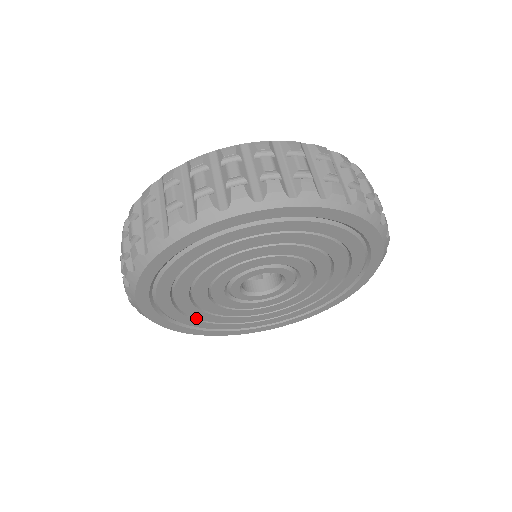
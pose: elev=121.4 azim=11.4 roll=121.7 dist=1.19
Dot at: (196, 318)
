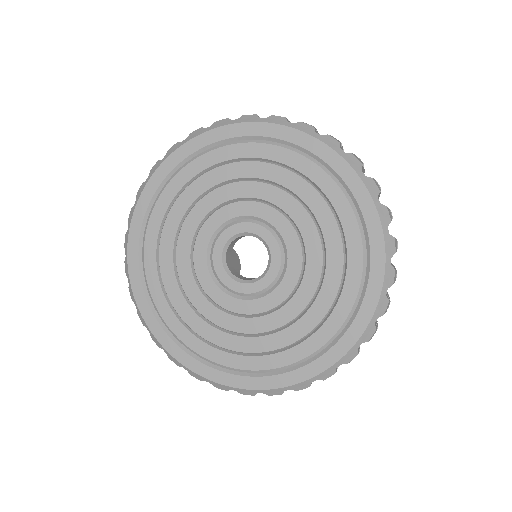
Dot at: (205, 339)
